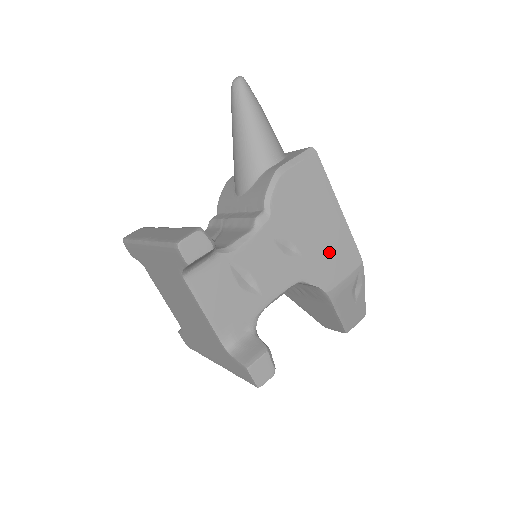
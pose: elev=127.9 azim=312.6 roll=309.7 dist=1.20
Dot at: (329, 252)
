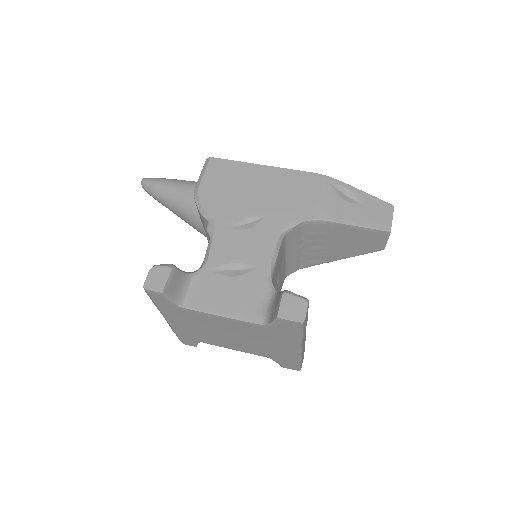
Dot at: (286, 196)
